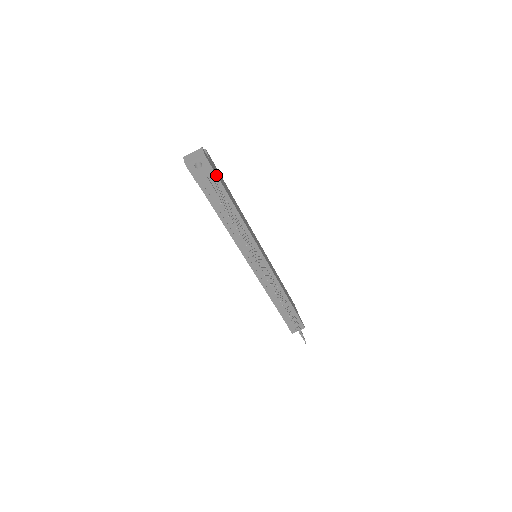
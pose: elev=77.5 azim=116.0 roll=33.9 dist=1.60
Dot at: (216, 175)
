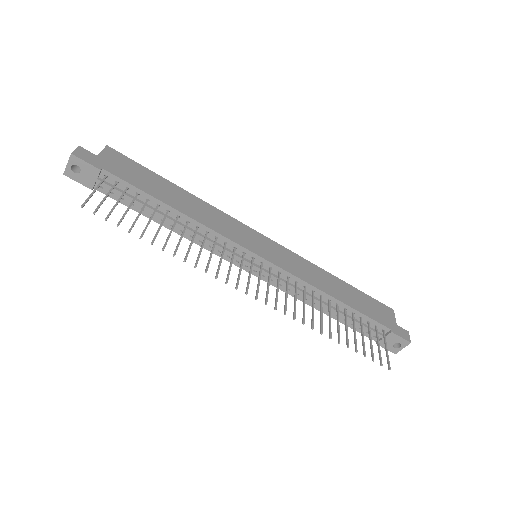
Dot at: (108, 172)
